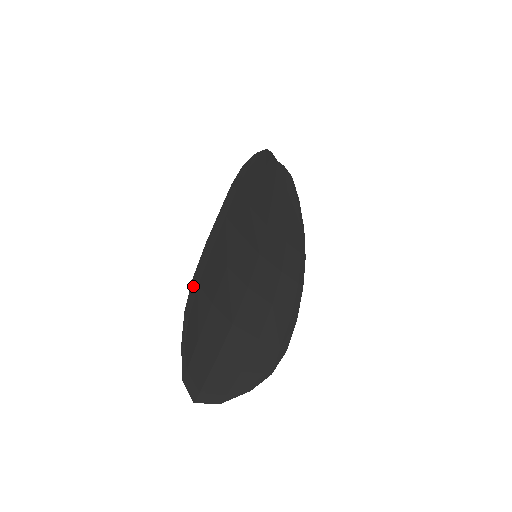
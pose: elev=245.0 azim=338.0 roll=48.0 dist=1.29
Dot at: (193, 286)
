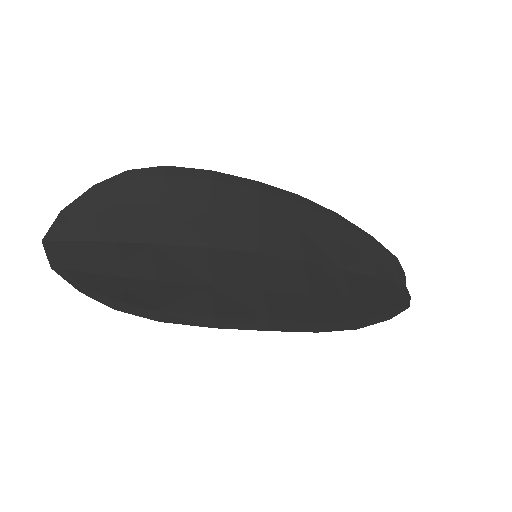
Dot at: (159, 169)
